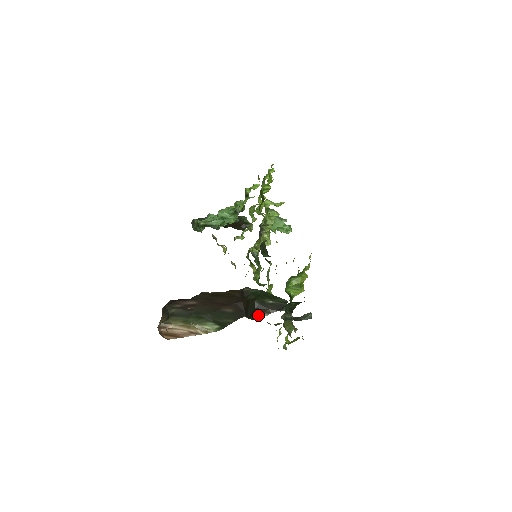
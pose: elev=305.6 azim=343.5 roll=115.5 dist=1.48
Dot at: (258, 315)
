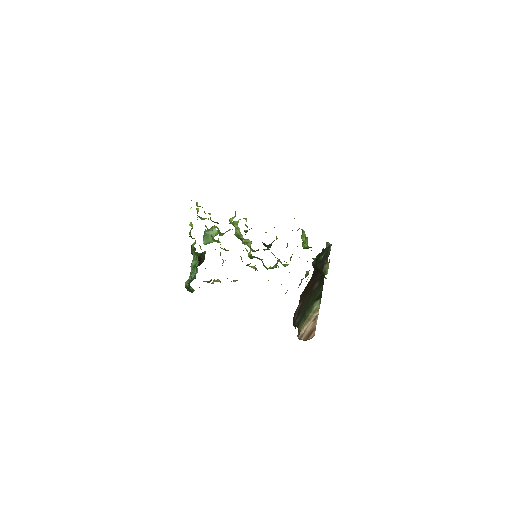
Dot at: (323, 271)
